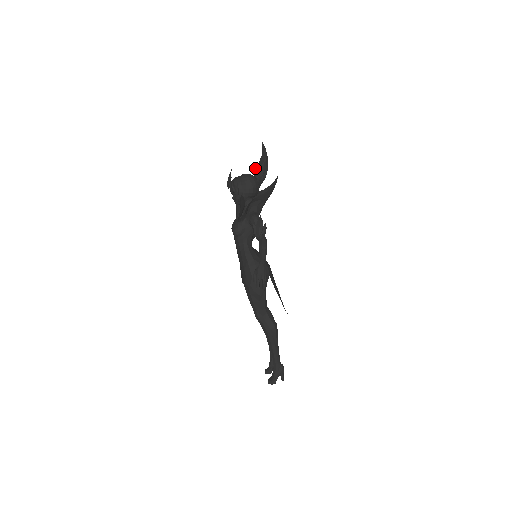
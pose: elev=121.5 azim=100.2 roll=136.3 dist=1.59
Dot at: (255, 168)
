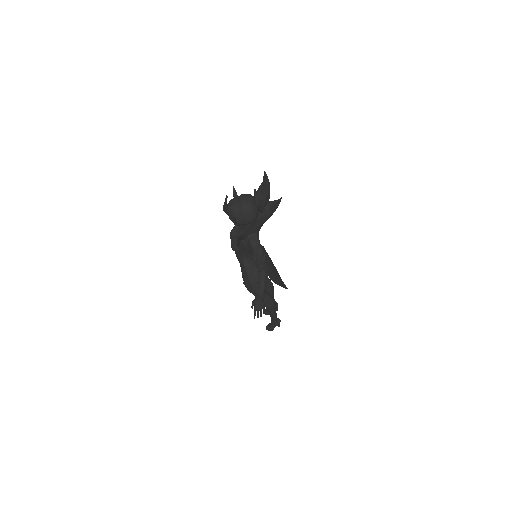
Dot at: (255, 195)
